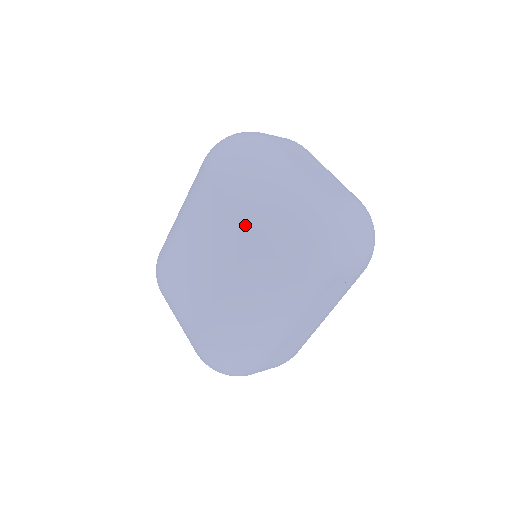
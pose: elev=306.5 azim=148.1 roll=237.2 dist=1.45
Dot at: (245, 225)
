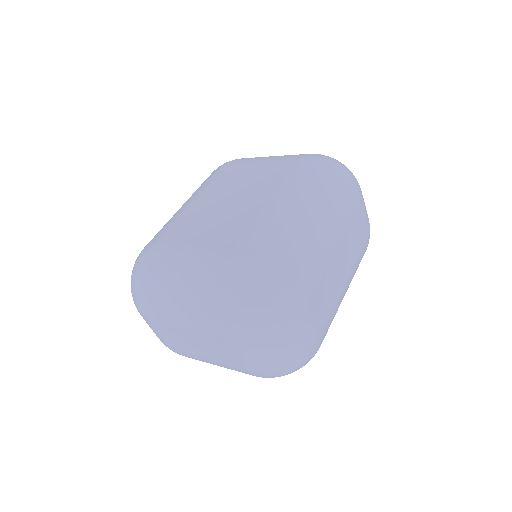
Dot at: (279, 163)
